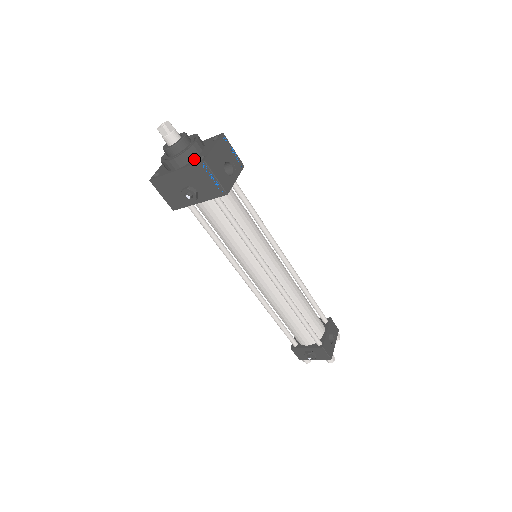
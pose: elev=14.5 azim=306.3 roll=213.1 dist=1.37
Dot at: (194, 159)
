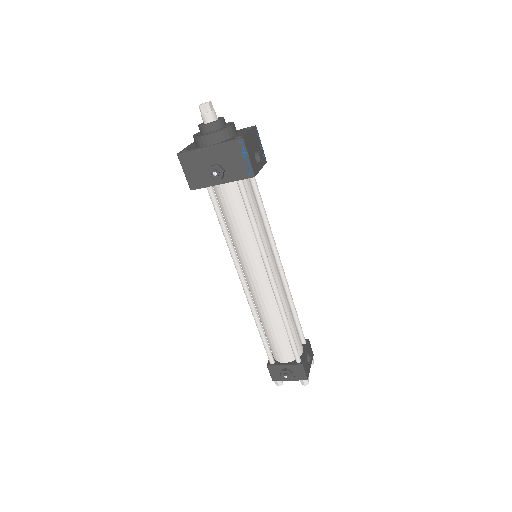
Dot at: (229, 138)
